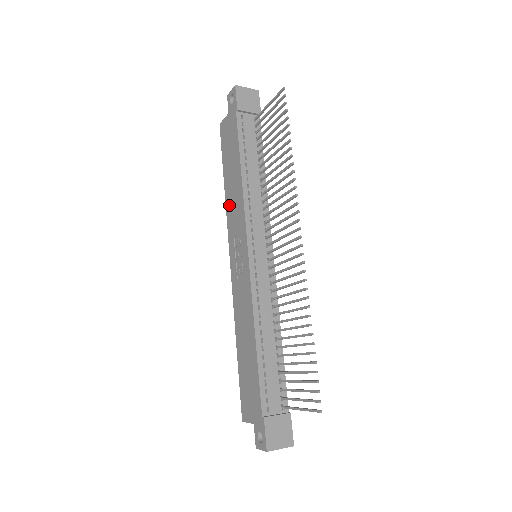
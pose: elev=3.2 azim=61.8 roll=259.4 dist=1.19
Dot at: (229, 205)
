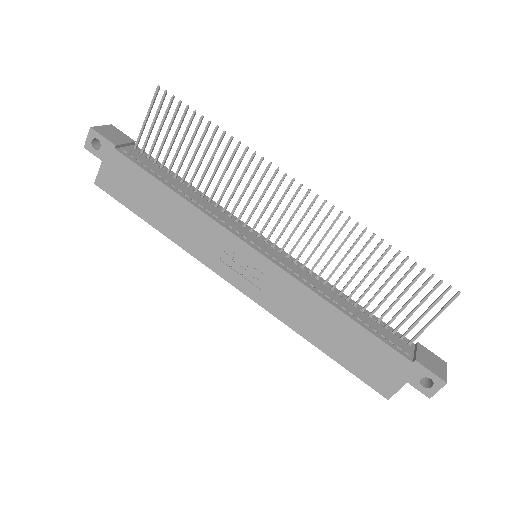
Dot at: (183, 239)
